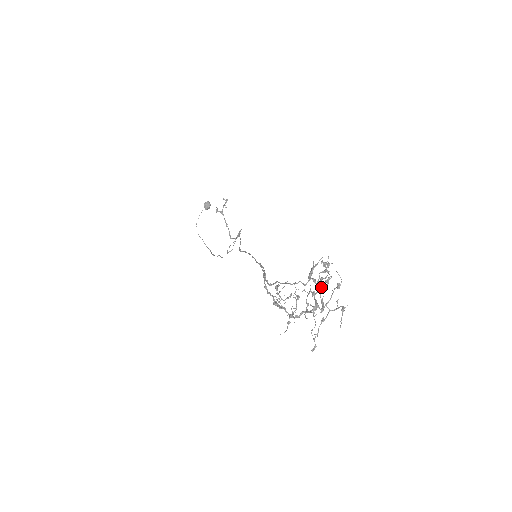
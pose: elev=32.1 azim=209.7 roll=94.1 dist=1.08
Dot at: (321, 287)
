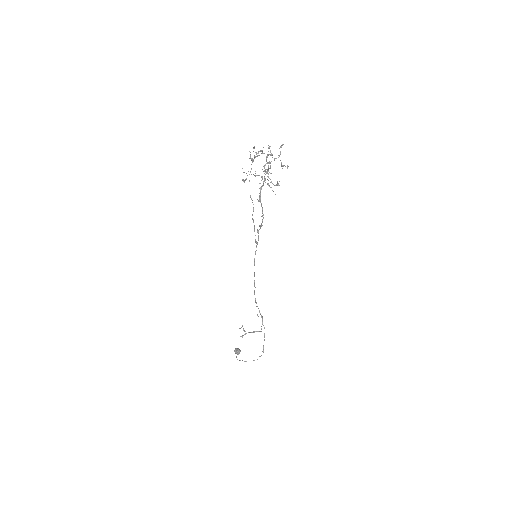
Dot at: (269, 168)
